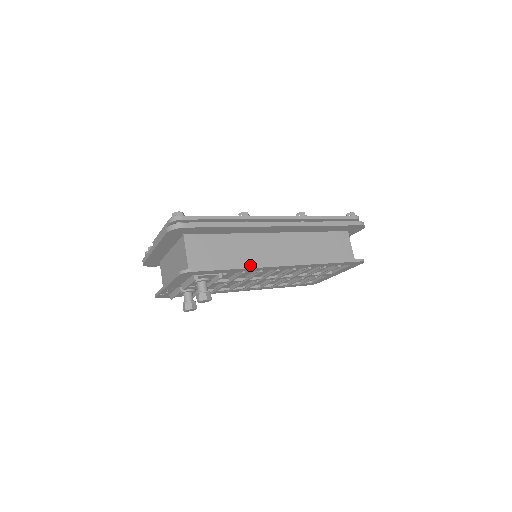
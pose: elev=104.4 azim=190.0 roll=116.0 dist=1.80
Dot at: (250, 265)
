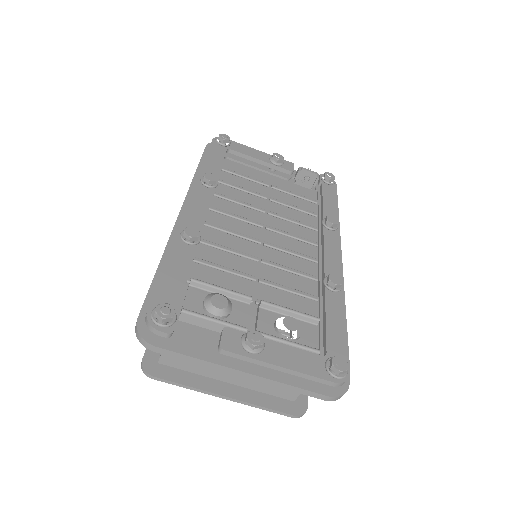
Dot at: occluded
